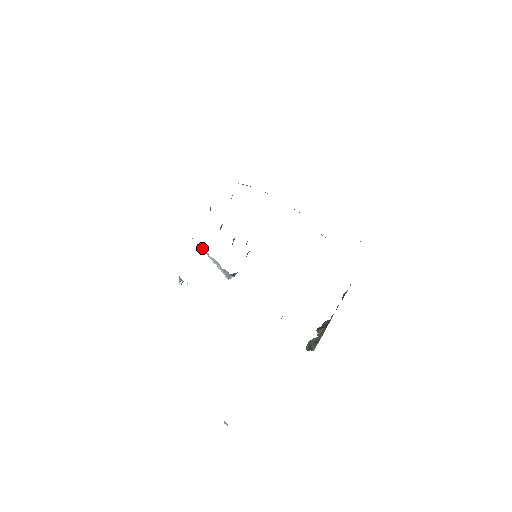
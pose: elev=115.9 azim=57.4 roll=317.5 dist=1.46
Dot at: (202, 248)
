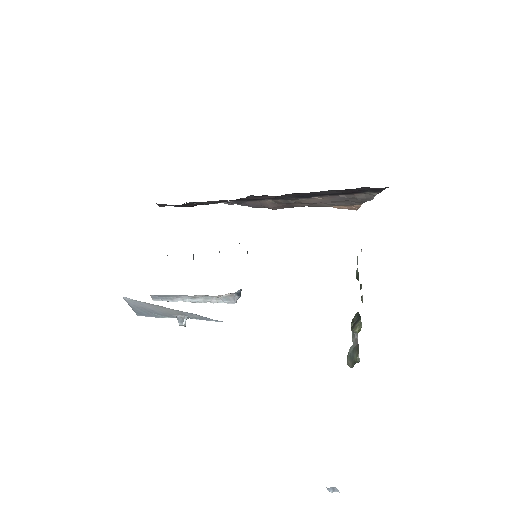
Dot at: (178, 298)
